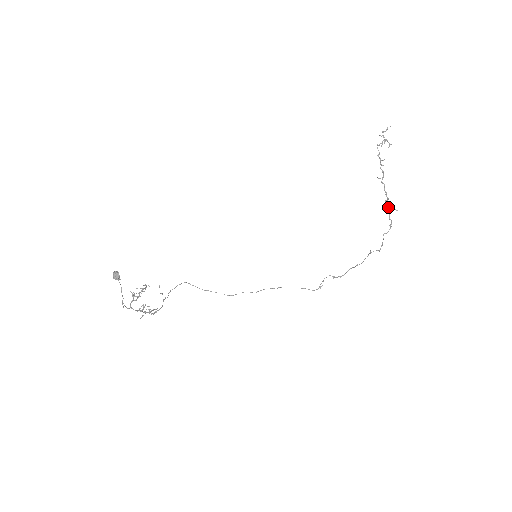
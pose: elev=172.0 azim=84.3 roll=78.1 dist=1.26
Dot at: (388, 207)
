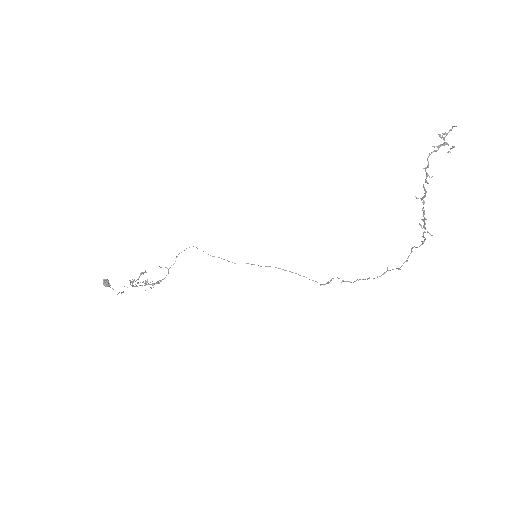
Dot at: (424, 226)
